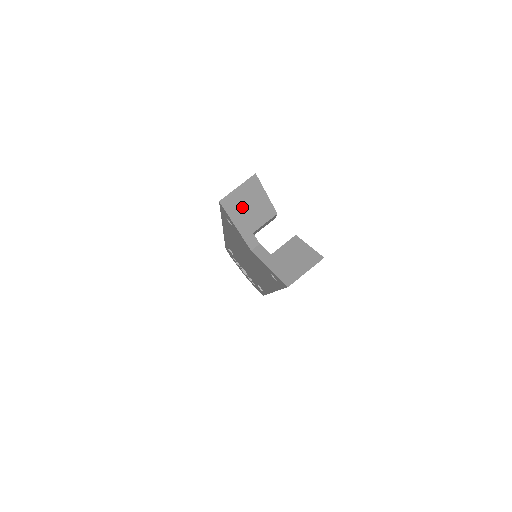
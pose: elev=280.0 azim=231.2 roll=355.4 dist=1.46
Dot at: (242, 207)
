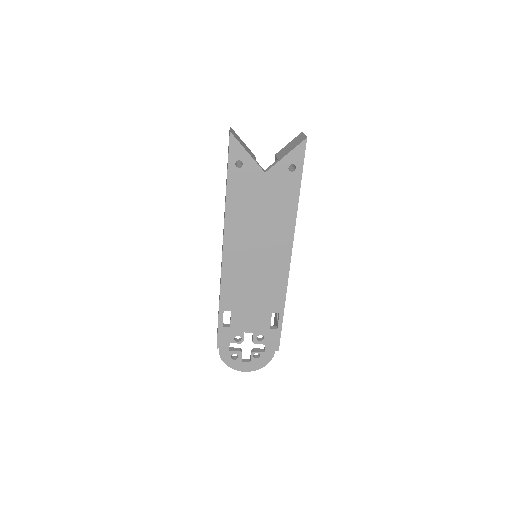
Dot at: (240, 142)
